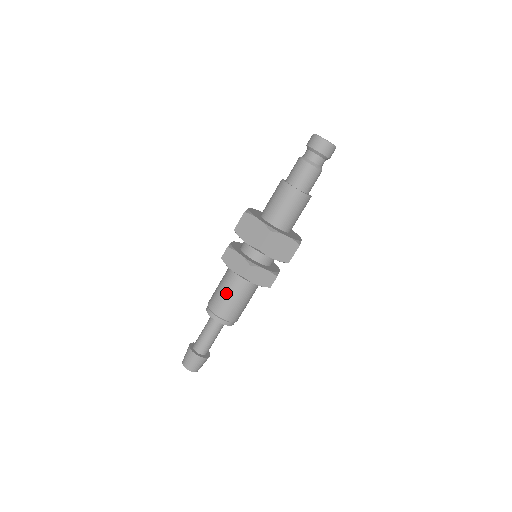
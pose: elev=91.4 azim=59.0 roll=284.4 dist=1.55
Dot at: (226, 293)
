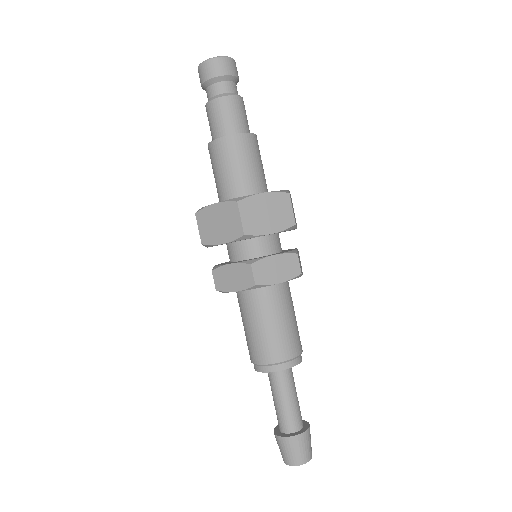
Dot at: (257, 327)
